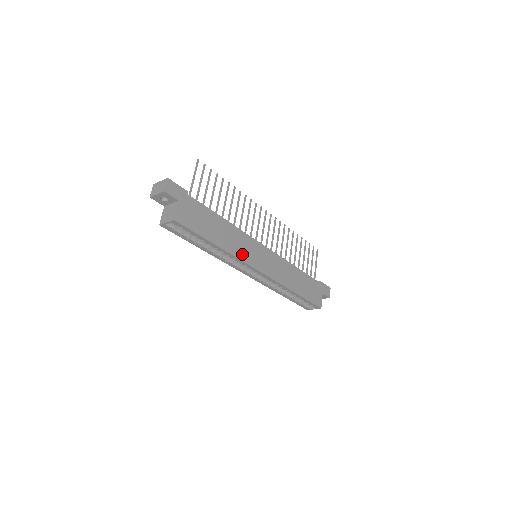
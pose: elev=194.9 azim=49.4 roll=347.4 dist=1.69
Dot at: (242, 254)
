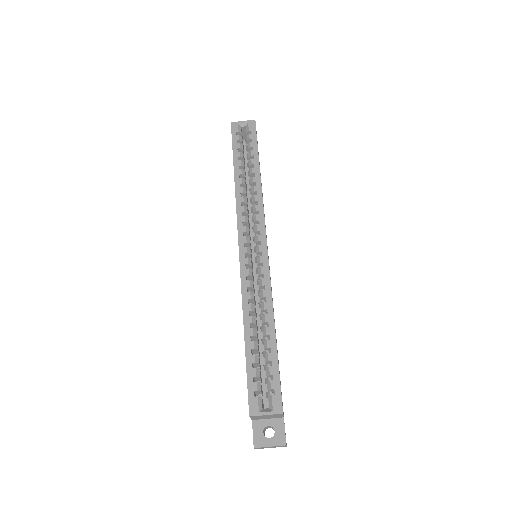
Dot at: occluded
